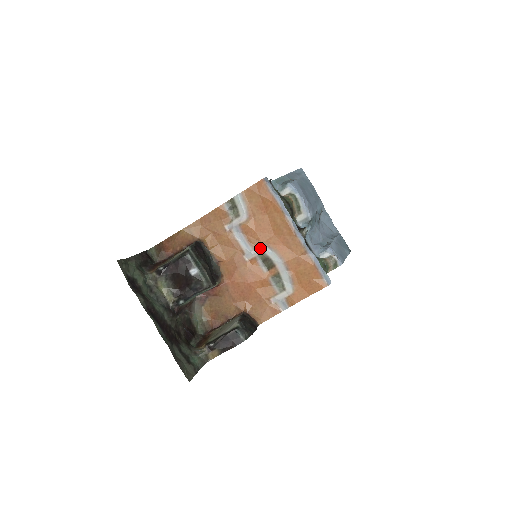
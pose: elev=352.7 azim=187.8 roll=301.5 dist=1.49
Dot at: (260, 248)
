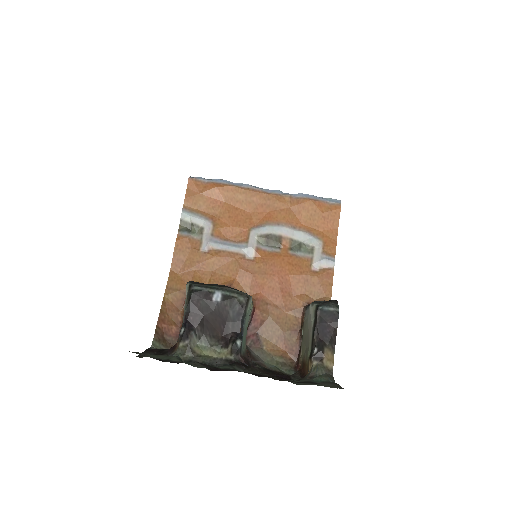
Dot at: (251, 235)
